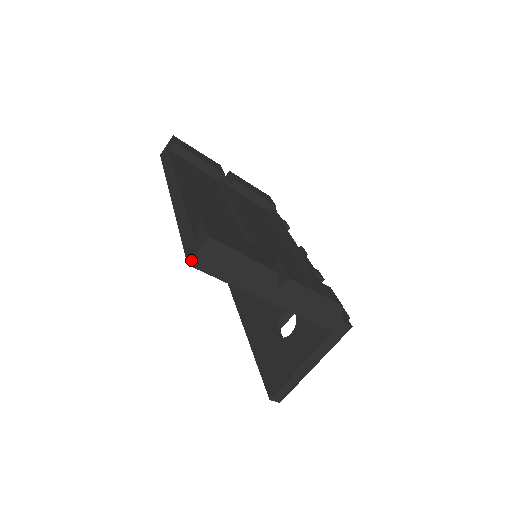
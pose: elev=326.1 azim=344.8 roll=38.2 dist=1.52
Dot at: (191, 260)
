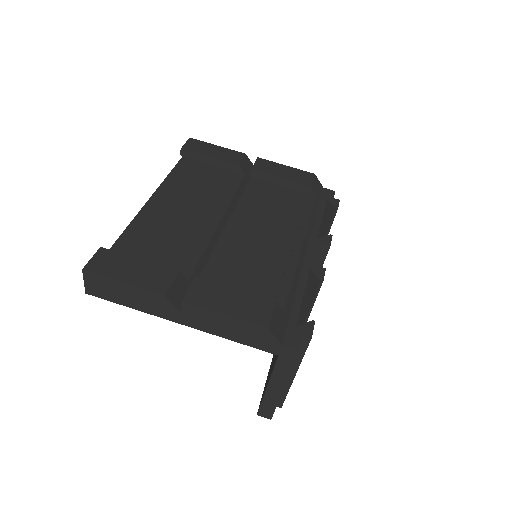
Dot at: (85, 289)
